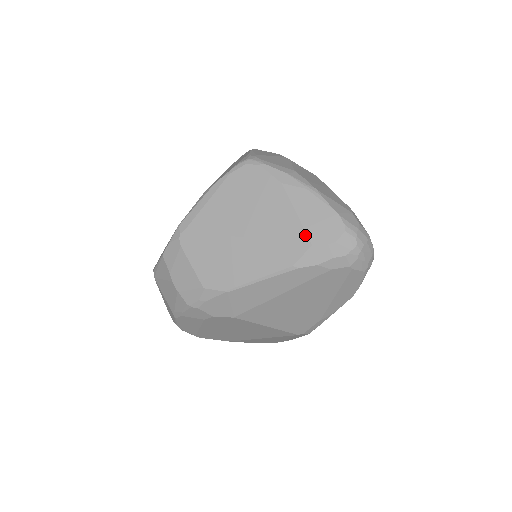
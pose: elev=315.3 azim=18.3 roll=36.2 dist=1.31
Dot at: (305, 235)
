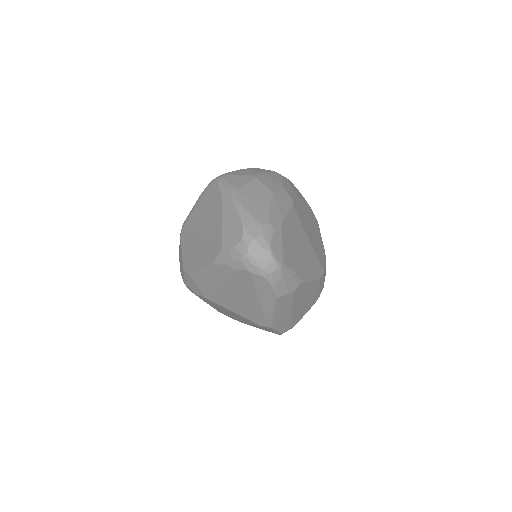
Dot at: (221, 239)
